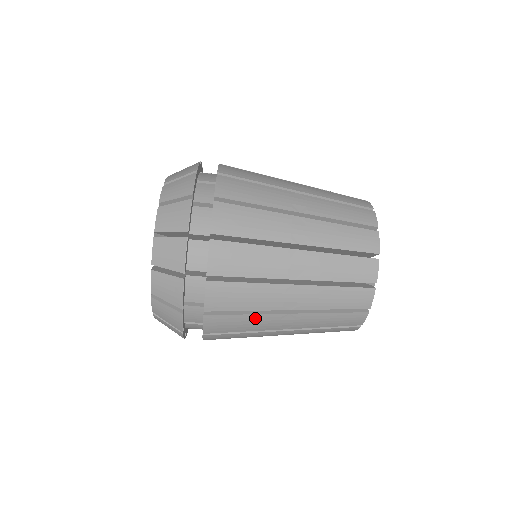
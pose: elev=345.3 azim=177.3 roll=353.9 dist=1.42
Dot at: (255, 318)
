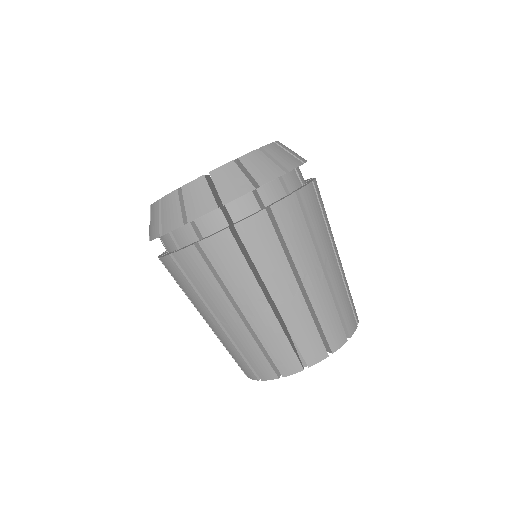
Dot at: occluded
